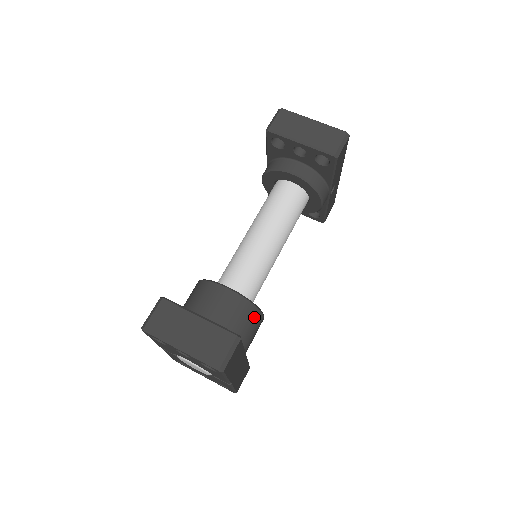
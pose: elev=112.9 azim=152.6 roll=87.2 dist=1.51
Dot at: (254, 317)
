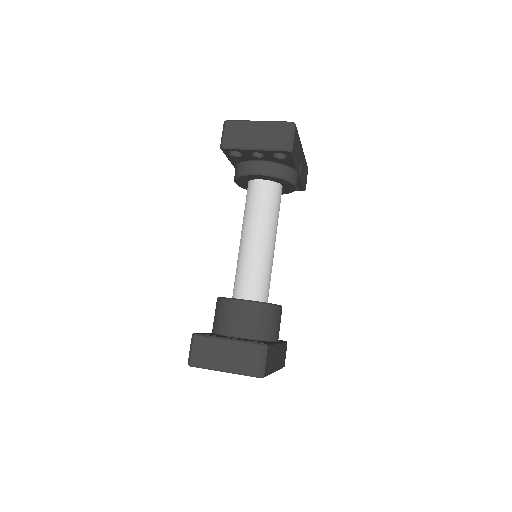
Dot at: (273, 314)
